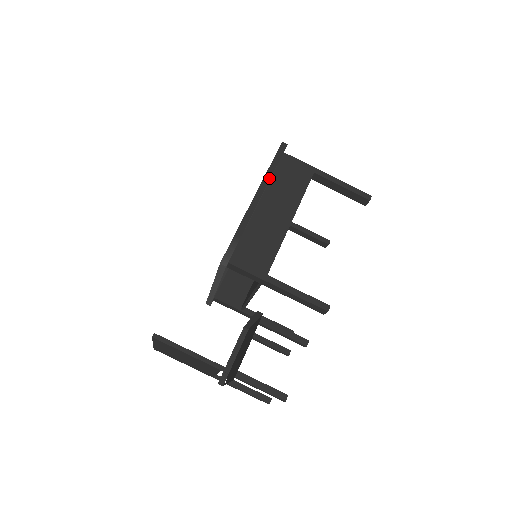
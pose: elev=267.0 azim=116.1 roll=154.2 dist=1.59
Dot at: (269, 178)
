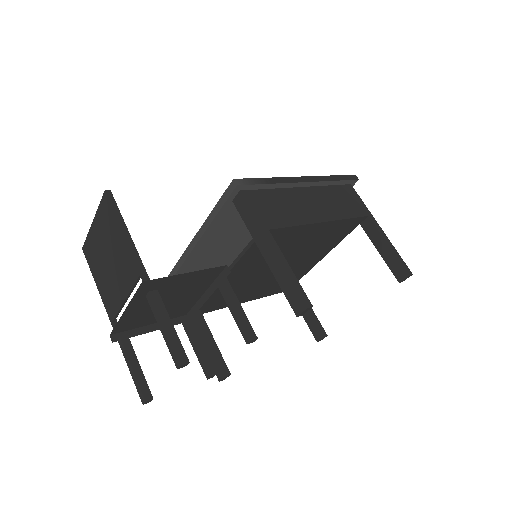
Dot at: (327, 180)
